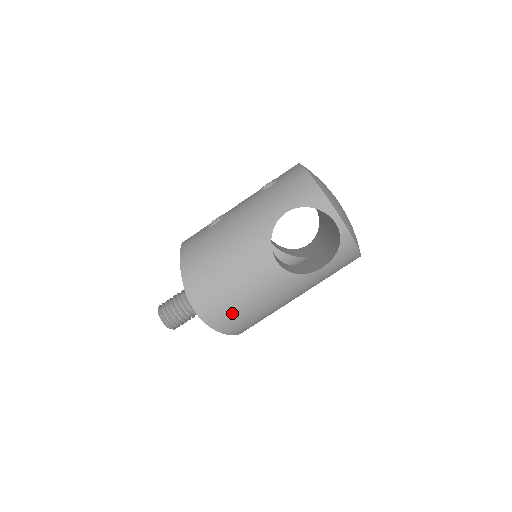
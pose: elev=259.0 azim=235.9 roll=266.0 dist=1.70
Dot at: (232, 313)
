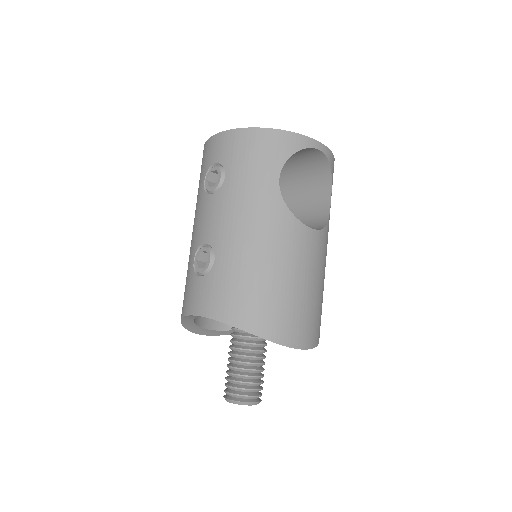
Dot at: (317, 314)
